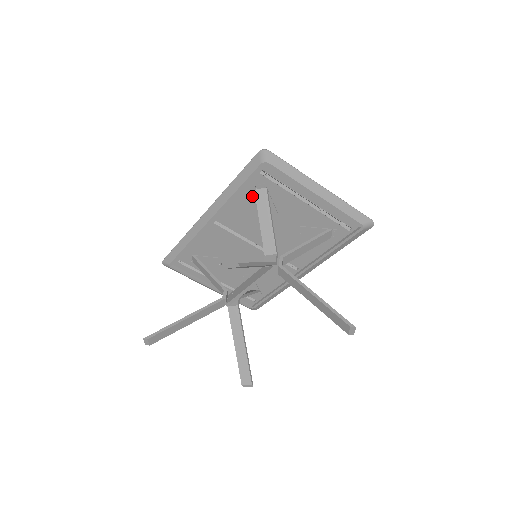
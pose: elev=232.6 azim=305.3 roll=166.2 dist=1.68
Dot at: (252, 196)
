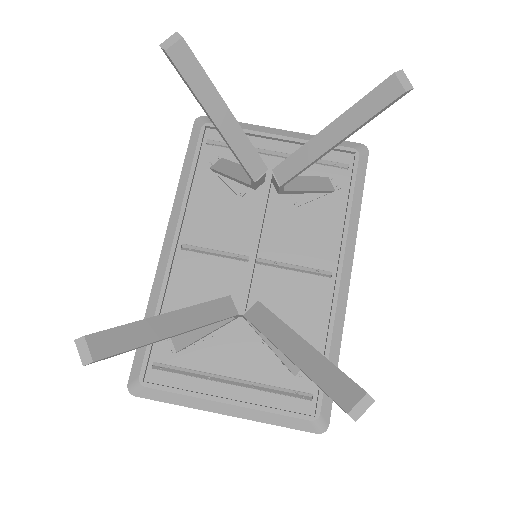
Dot at: (211, 180)
